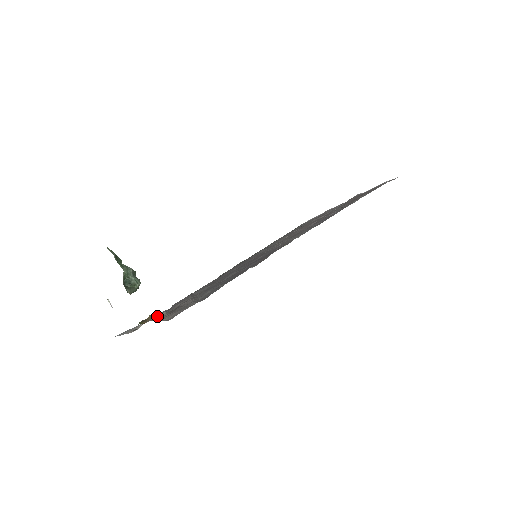
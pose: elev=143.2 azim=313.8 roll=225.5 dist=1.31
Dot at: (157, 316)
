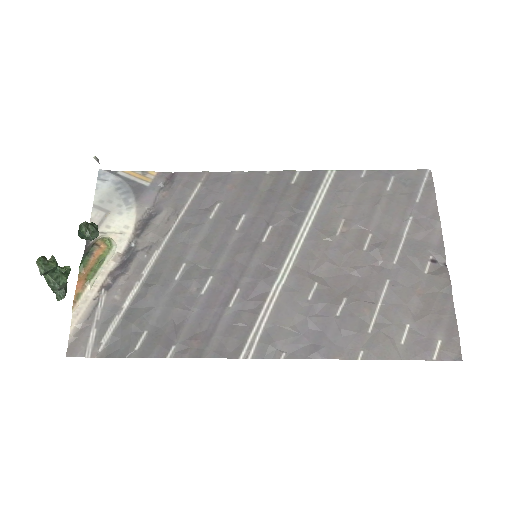
Dot at: (102, 265)
